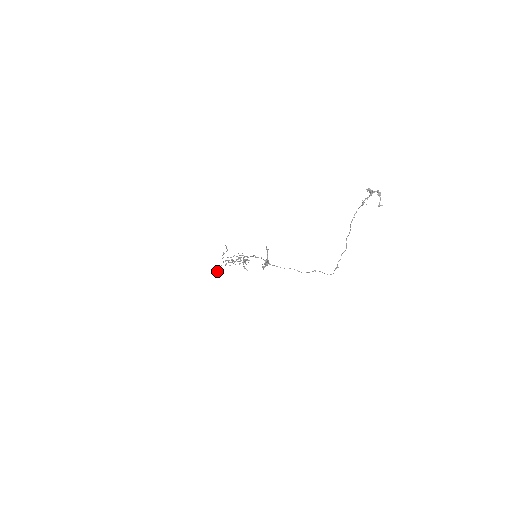
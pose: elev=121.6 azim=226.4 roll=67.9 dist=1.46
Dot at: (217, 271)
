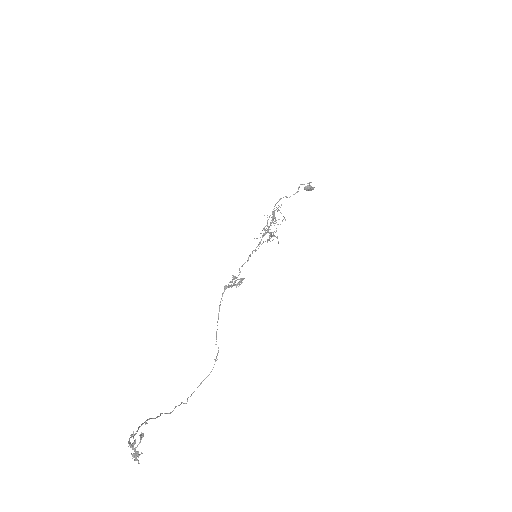
Dot at: (305, 189)
